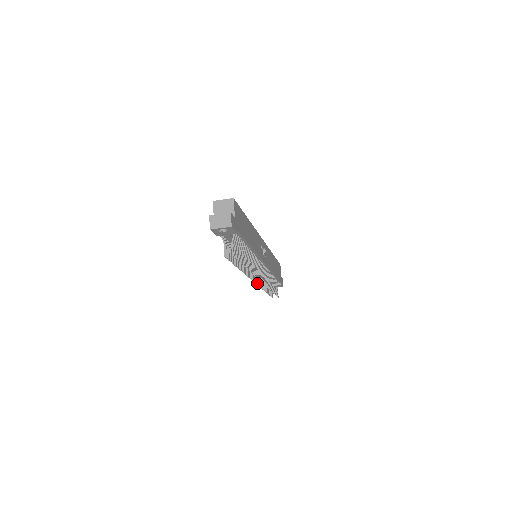
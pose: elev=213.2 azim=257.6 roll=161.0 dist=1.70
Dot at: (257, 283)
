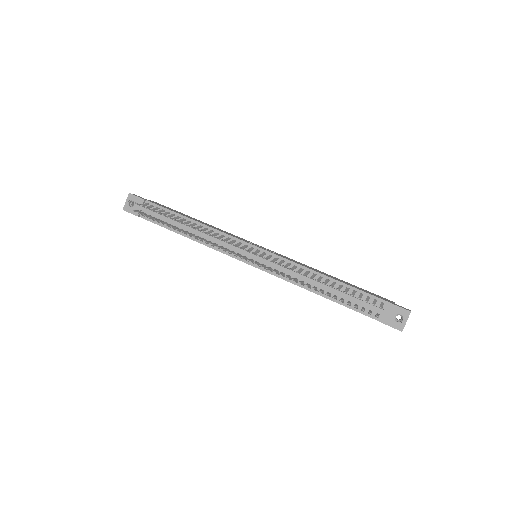
Dot at: (259, 265)
